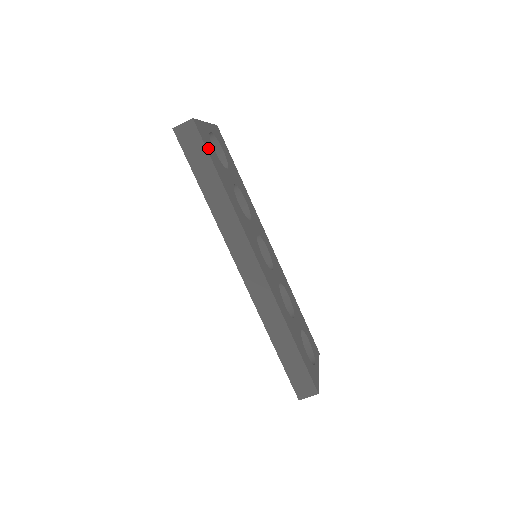
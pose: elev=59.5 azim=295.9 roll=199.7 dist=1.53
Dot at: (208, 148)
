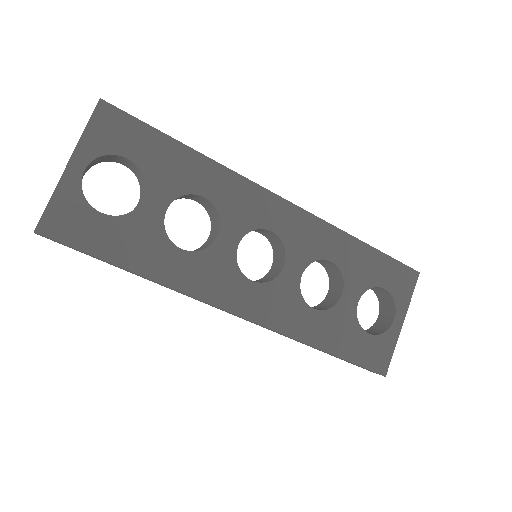
Dot at: (85, 241)
